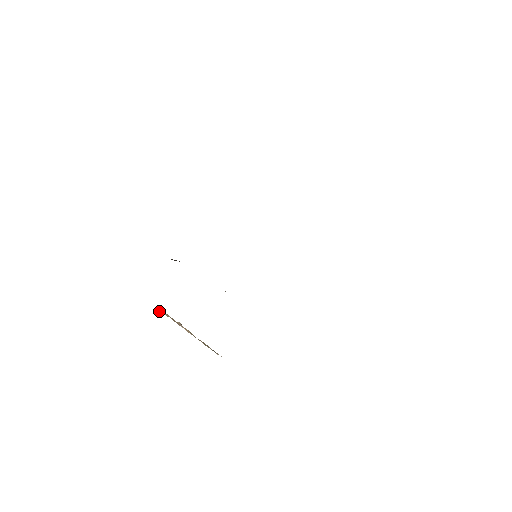
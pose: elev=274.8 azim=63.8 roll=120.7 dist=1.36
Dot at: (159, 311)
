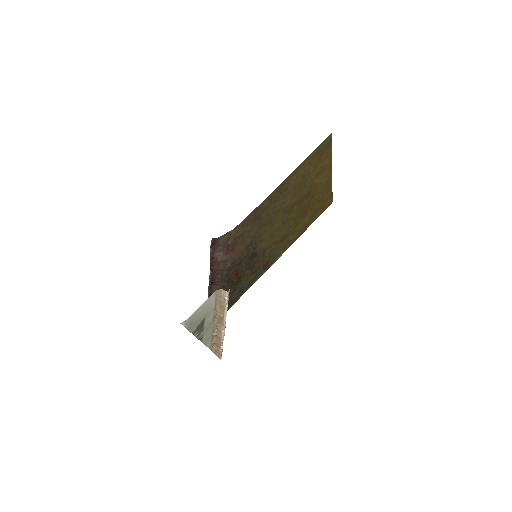
Dot at: (212, 349)
